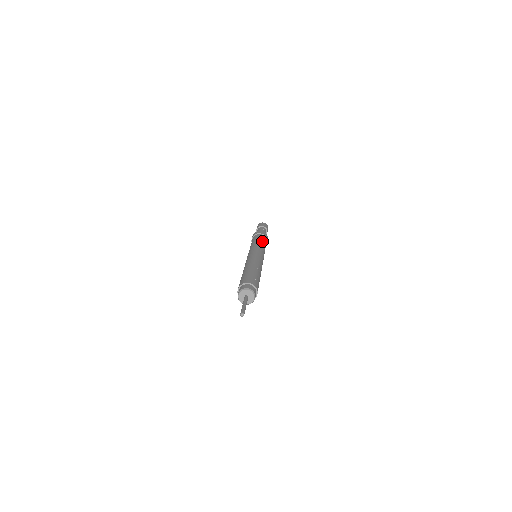
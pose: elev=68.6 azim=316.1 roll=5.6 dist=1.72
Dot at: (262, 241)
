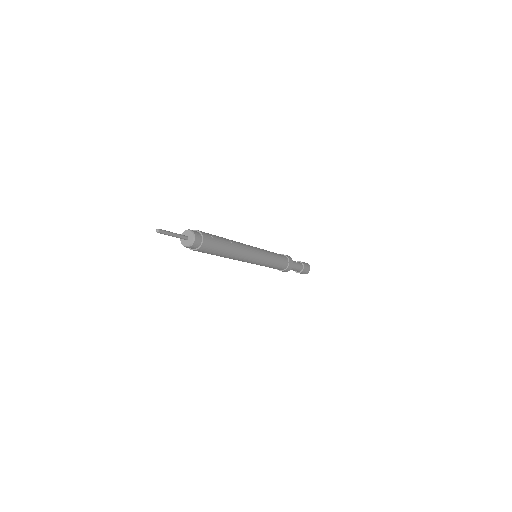
Dot at: (276, 254)
